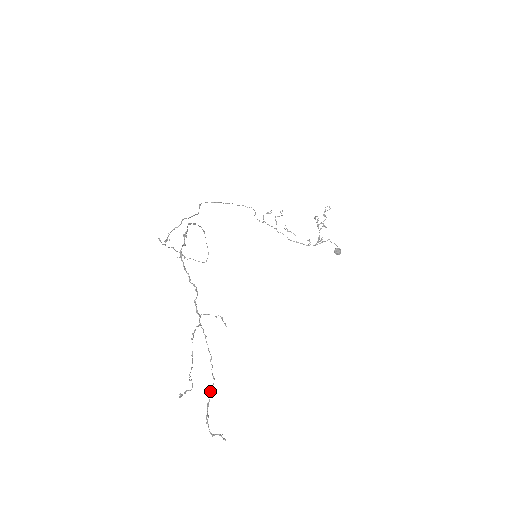
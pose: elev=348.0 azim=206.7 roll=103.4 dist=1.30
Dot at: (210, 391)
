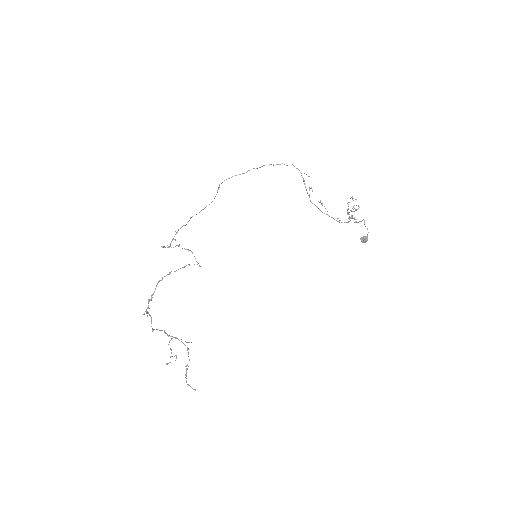
Dot at: (186, 366)
